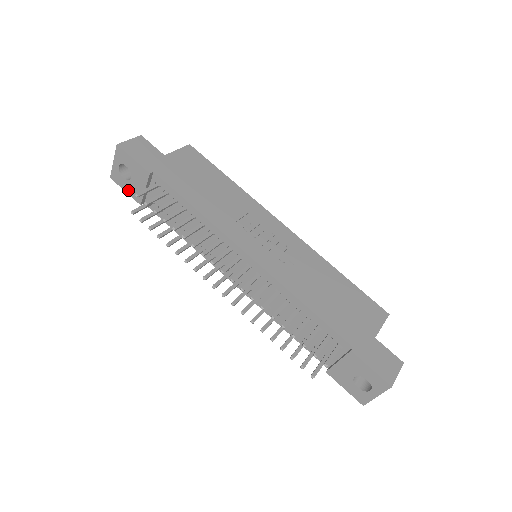
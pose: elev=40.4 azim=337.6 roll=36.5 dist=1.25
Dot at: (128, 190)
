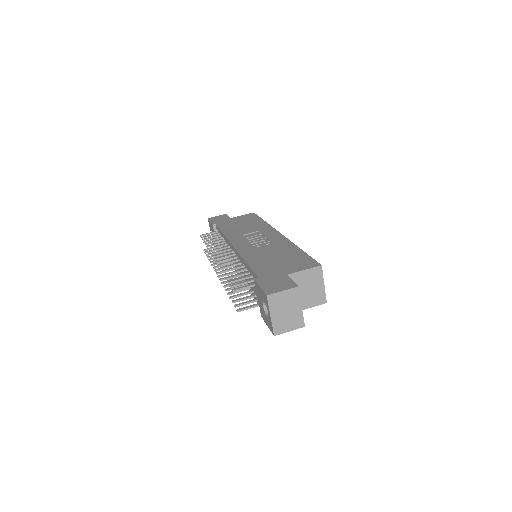
Dot at: occluded
